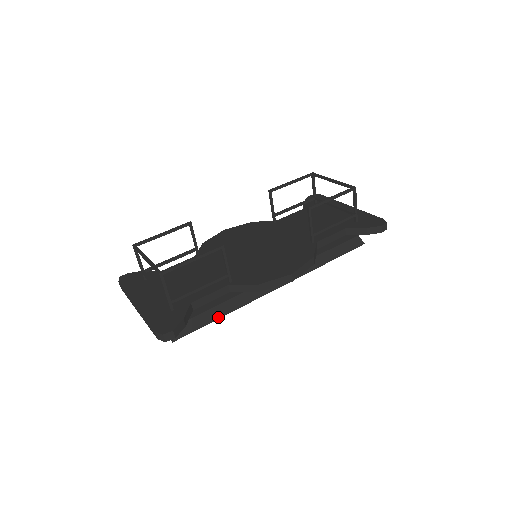
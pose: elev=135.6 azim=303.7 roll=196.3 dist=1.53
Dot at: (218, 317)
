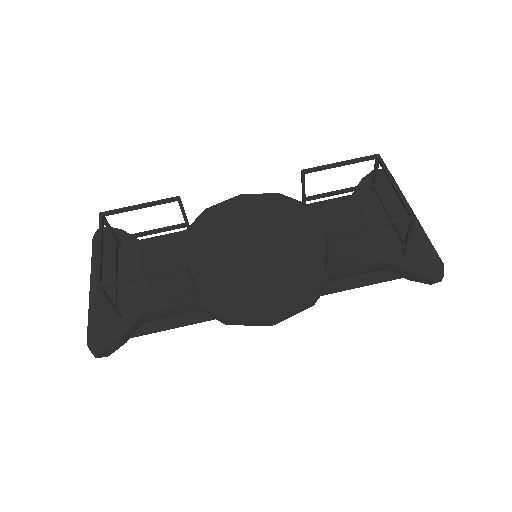
Dot at: (181, 325)
